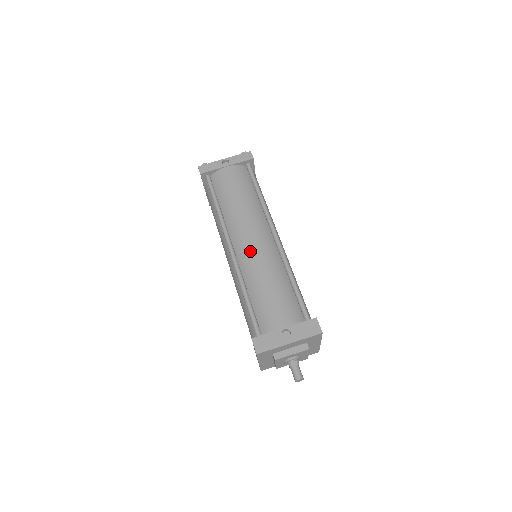
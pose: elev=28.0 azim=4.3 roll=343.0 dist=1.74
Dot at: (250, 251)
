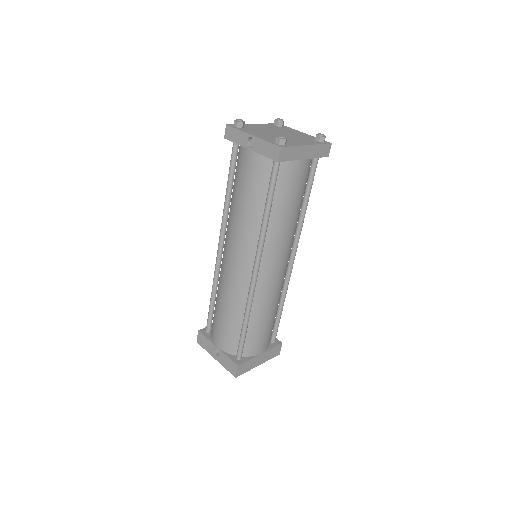
Dot at: (226, 268)
